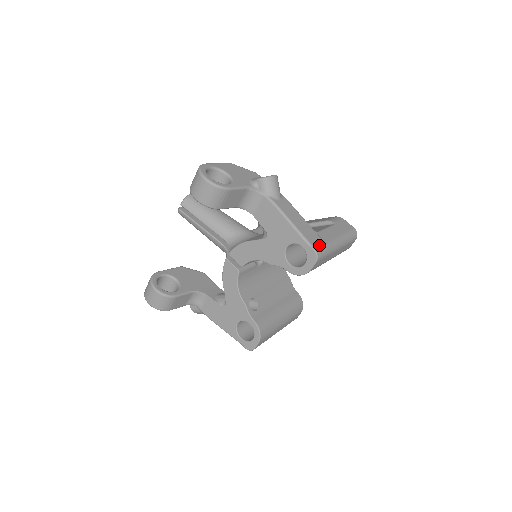
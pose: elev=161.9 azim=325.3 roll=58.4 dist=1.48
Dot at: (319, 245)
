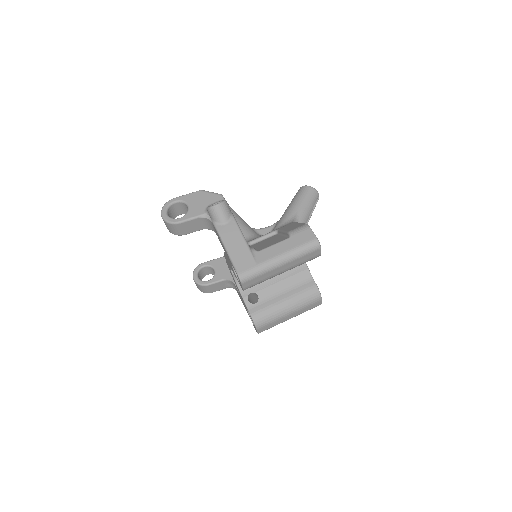
Dot at: (246, 268)
